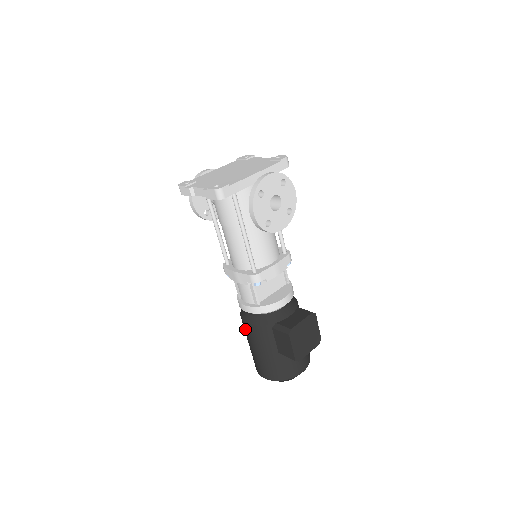
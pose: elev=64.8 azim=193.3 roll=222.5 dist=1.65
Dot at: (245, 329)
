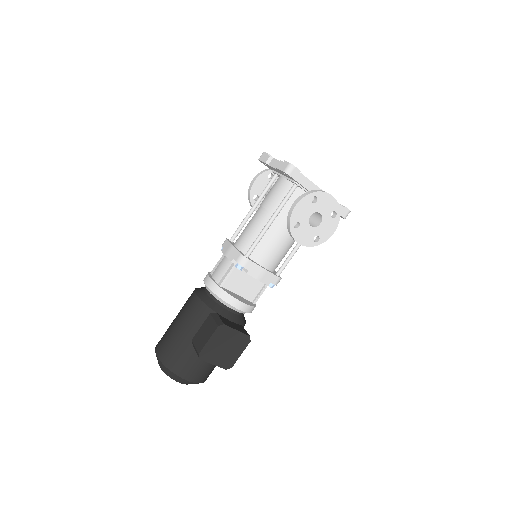
Dot at: (188, 300)
